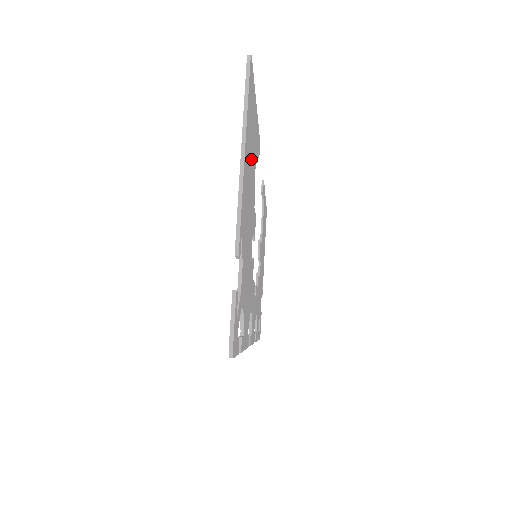
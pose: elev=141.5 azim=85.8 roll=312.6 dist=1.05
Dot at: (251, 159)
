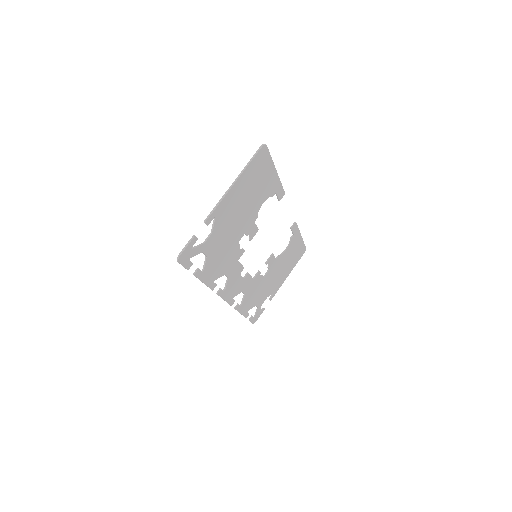
Dot at: (252, 192)
